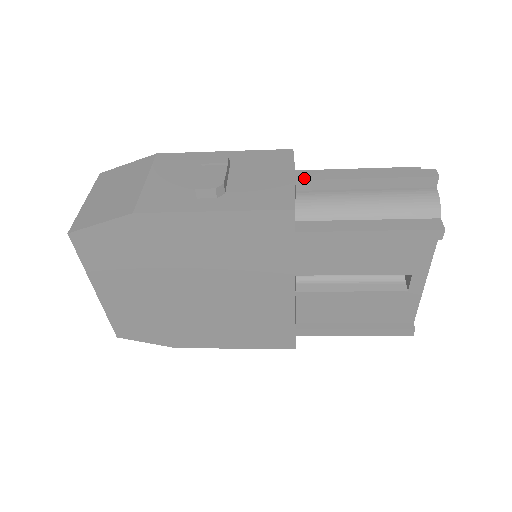
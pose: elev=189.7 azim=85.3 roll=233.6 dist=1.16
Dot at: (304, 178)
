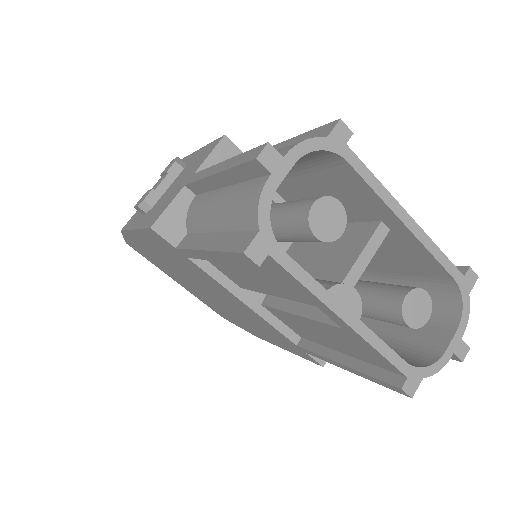
Dot at: (190, 181)
